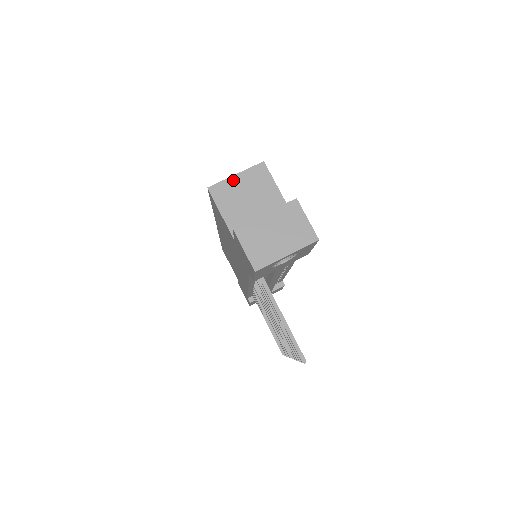
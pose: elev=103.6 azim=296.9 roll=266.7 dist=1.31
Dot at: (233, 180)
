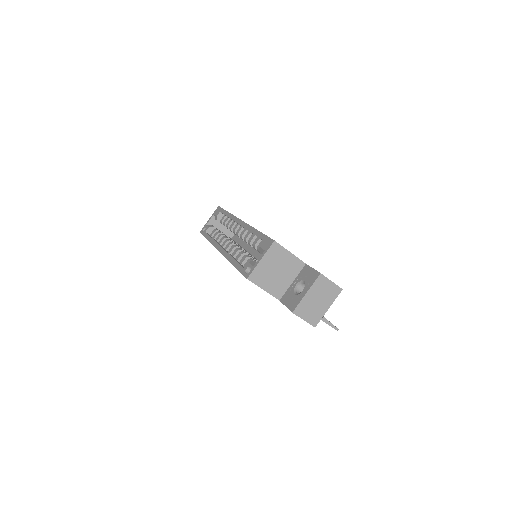
Dot at: (261, 265)
